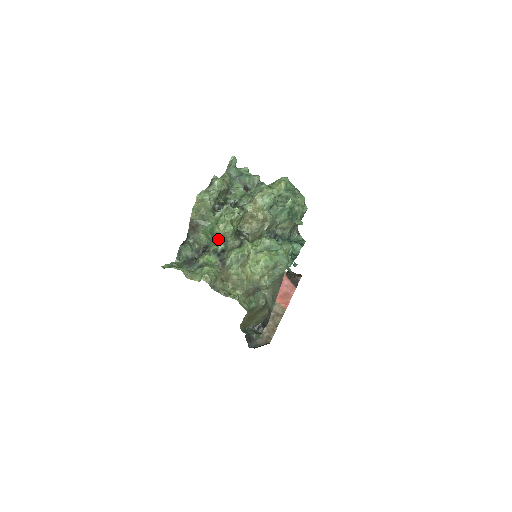
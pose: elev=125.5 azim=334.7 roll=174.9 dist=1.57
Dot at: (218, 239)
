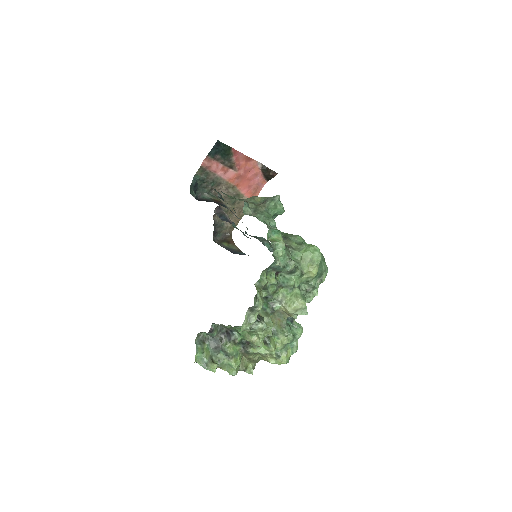
Dot at: occluded
